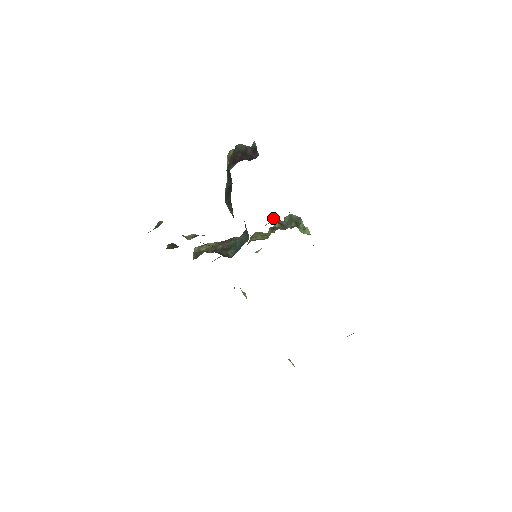
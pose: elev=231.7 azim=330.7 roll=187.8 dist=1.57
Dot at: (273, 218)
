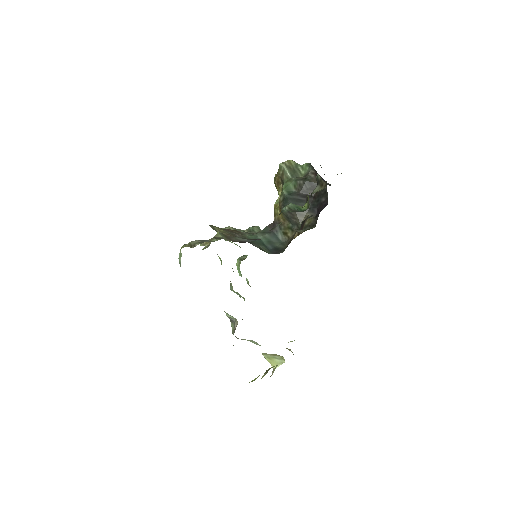
Dot at: occluded
